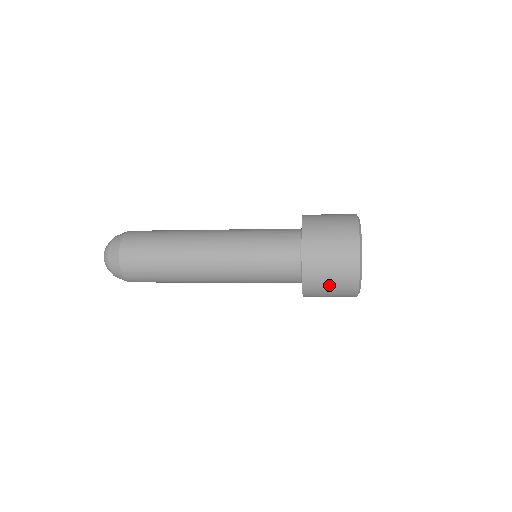
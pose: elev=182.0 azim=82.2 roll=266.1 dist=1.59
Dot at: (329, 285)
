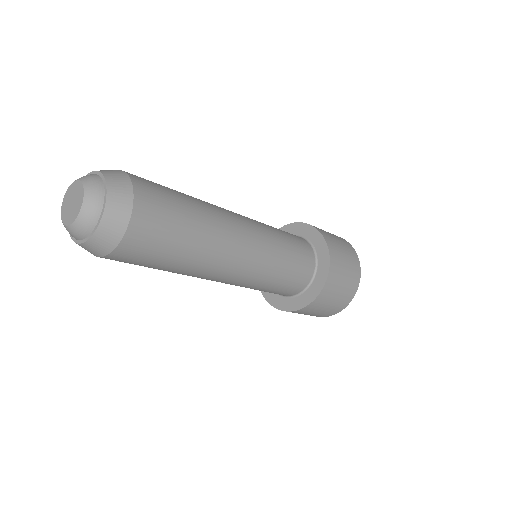
Dot at: (338, 293)
